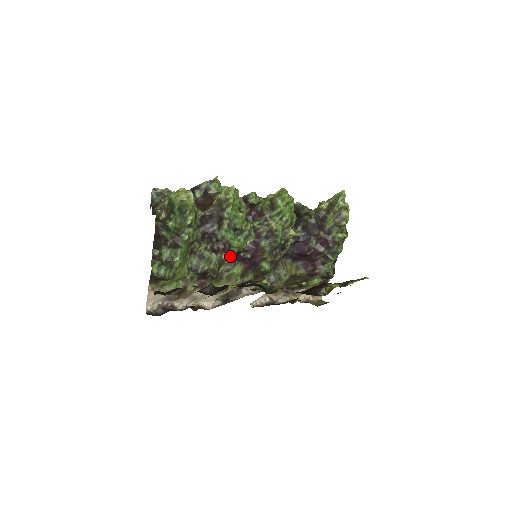
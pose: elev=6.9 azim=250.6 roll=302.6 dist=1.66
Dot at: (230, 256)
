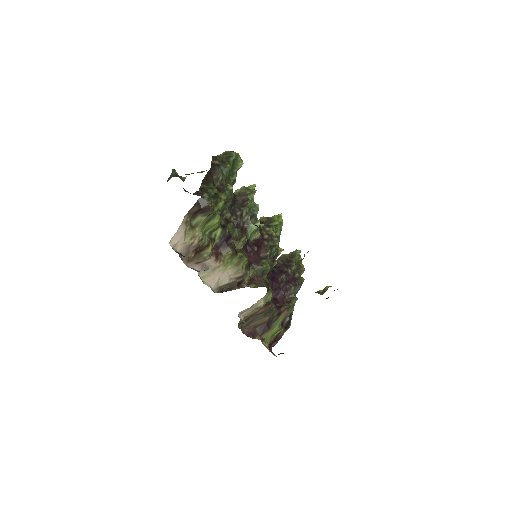
Dot at: (246, 236)
